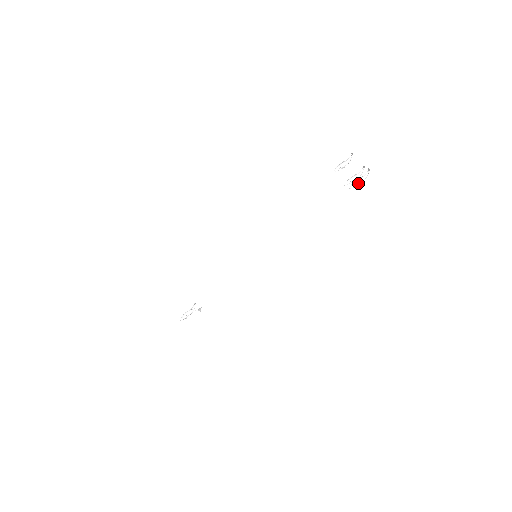
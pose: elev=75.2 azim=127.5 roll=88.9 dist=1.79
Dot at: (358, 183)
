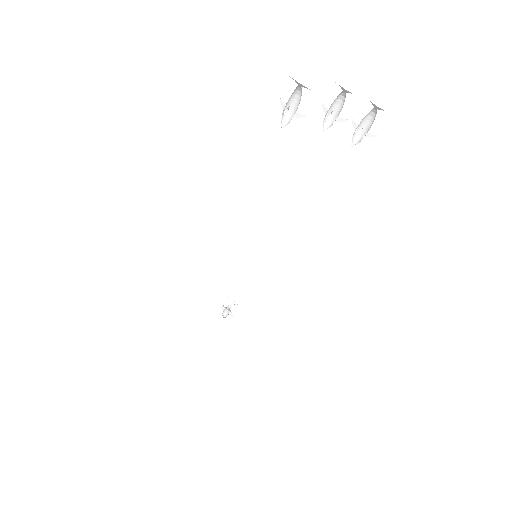
Dot at: (360, 126)
